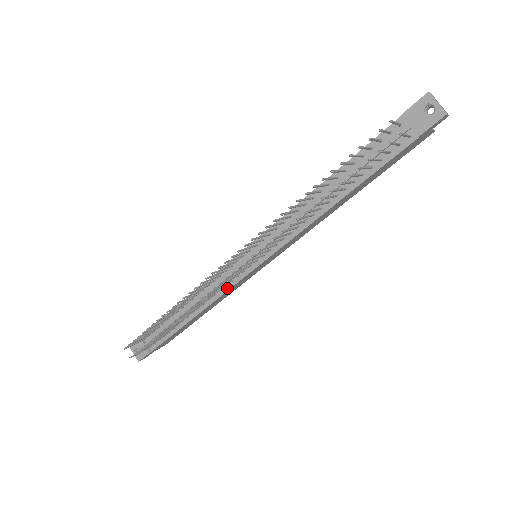
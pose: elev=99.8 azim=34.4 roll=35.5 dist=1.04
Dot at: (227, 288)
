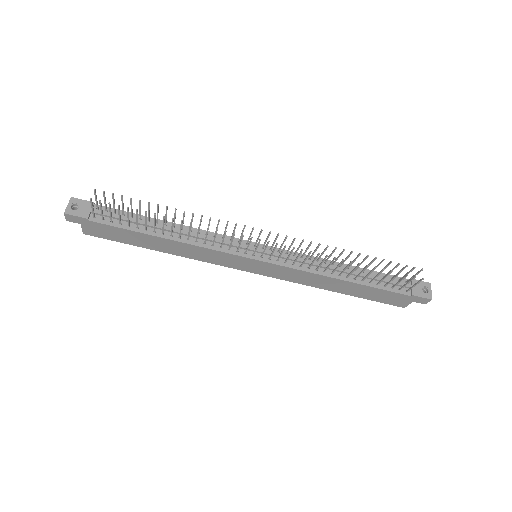
Dot at: (219, 249)
